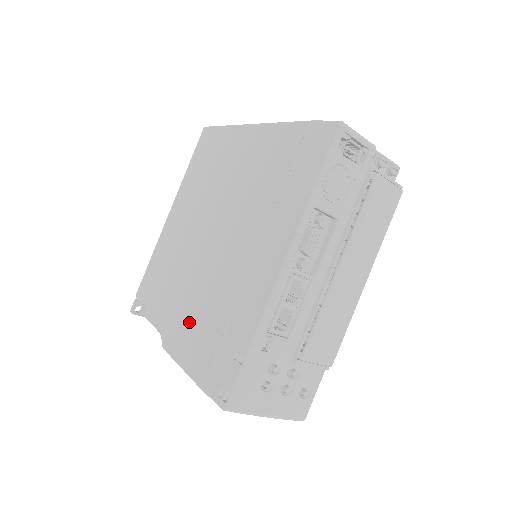
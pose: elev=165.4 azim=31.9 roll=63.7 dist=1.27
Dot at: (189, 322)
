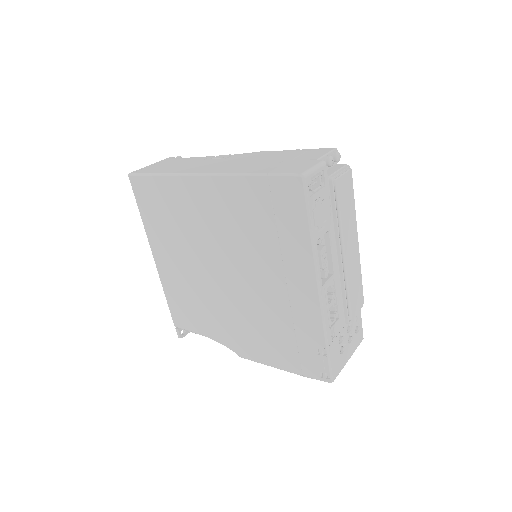
Dot at: (254, 338)
